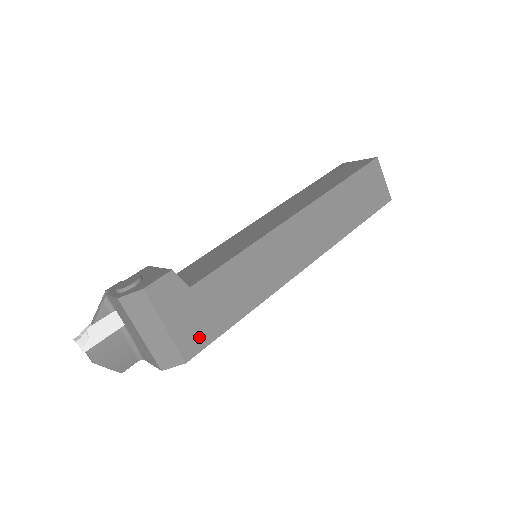
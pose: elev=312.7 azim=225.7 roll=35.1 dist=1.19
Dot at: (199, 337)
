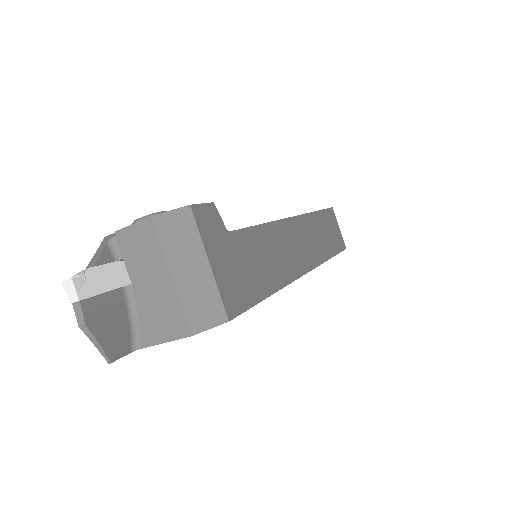
Dot at: (238, 295)
